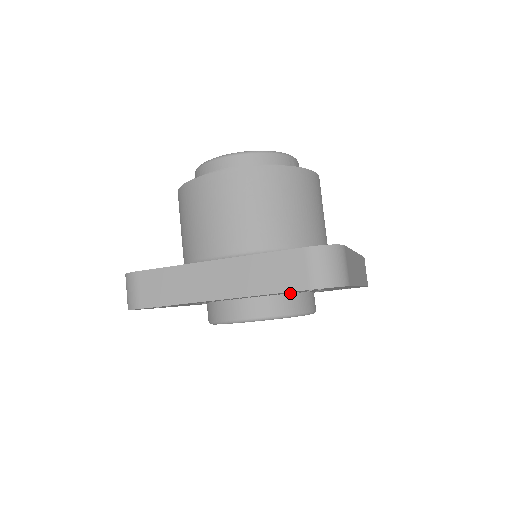
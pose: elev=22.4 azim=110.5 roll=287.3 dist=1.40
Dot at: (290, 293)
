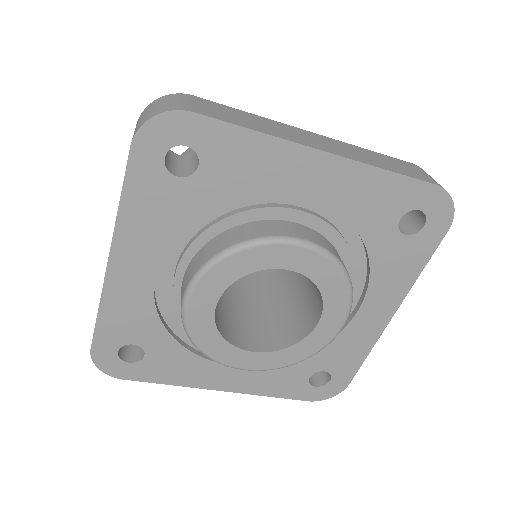
Dot at: occluded
